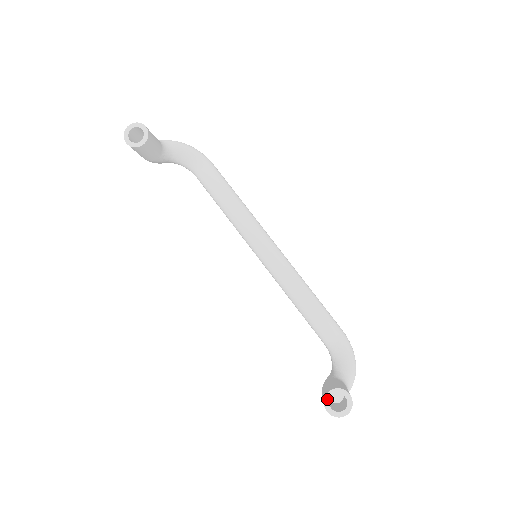
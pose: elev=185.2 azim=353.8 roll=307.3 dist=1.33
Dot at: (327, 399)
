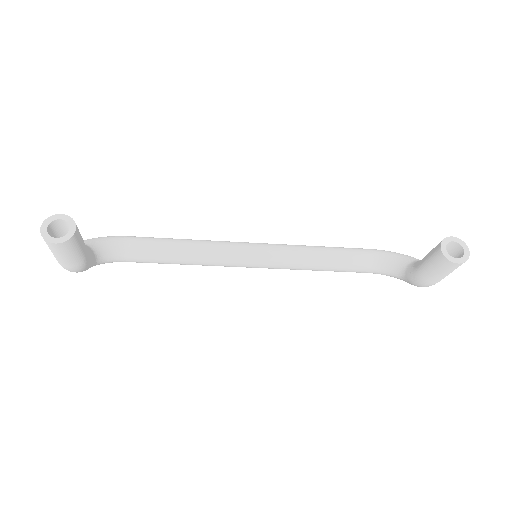
Dot at: (447, 256)
